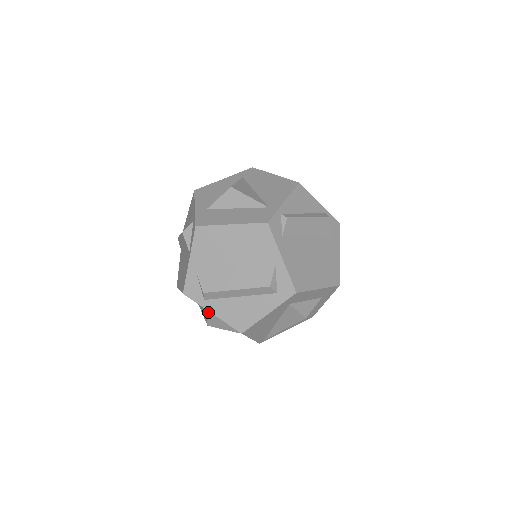
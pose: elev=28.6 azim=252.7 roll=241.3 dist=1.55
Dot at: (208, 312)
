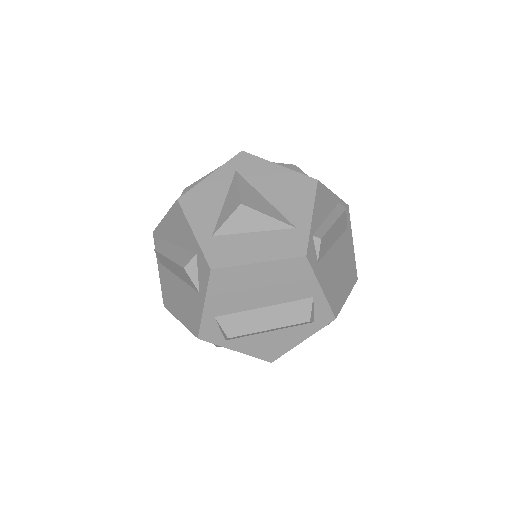
Dot at: occluded
